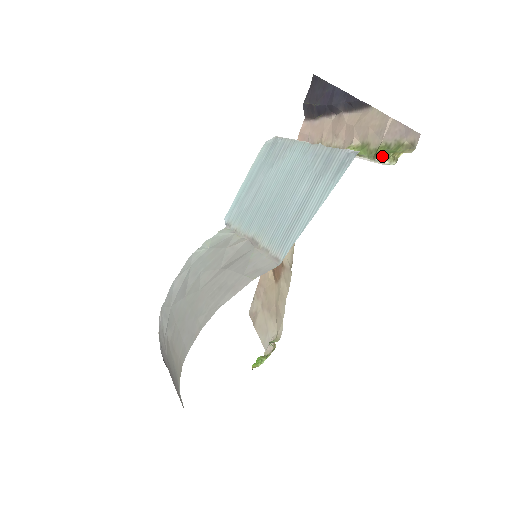
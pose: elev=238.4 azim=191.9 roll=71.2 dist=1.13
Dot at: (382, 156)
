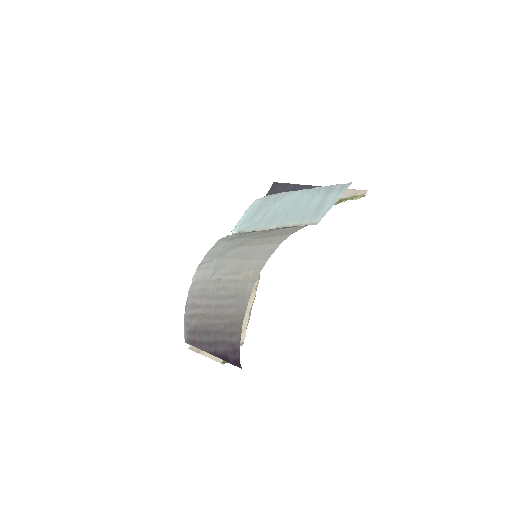
Dot at: (348, 199)
